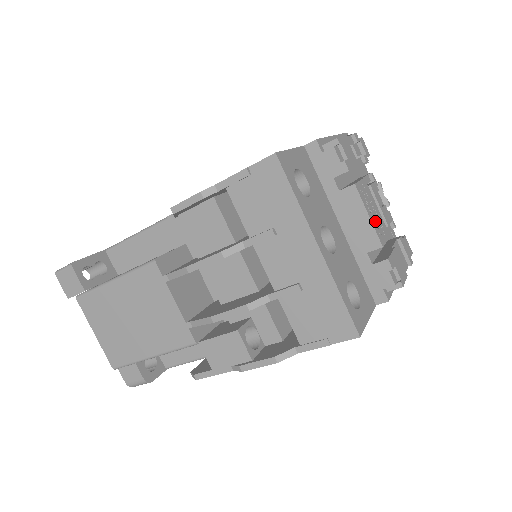
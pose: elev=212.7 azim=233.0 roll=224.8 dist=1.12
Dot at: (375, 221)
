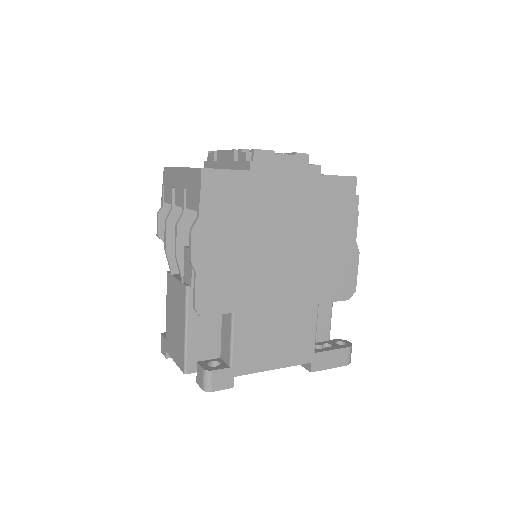
Dot at: occluded
